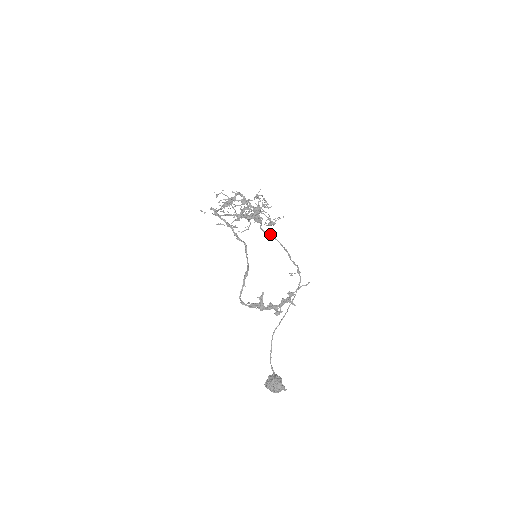
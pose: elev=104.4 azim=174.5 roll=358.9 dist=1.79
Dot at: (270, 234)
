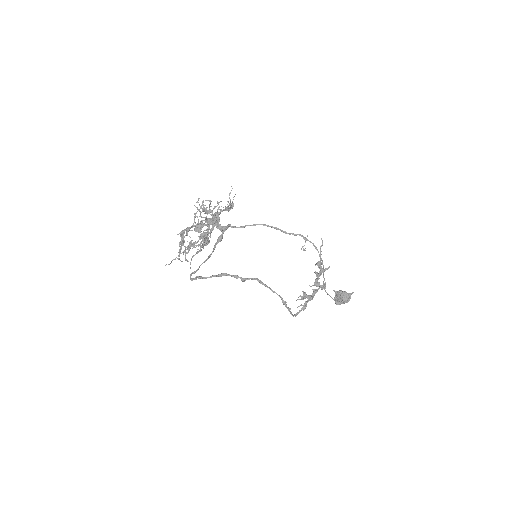
Dot at: occluded
